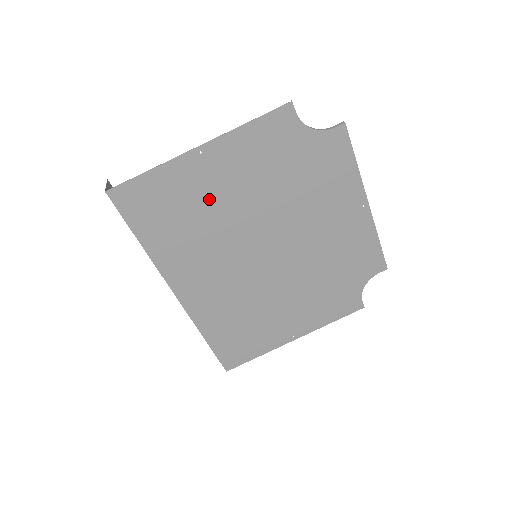
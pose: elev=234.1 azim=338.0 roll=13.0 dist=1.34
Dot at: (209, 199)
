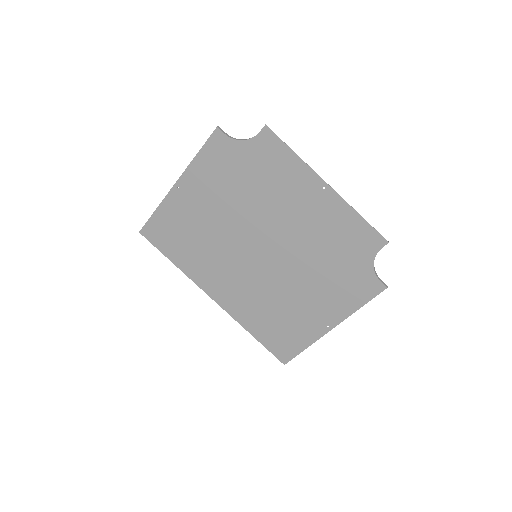
Dot at: (199, 219)
